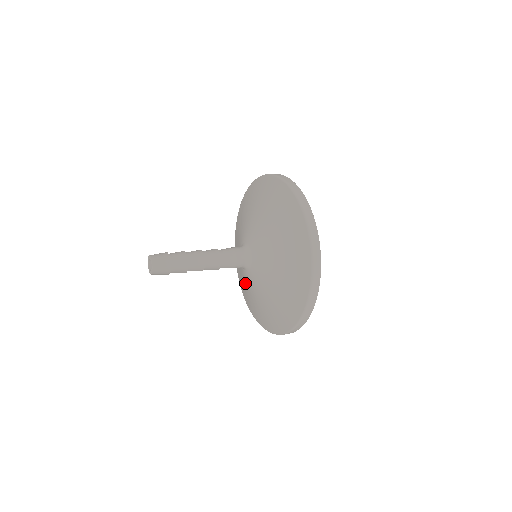
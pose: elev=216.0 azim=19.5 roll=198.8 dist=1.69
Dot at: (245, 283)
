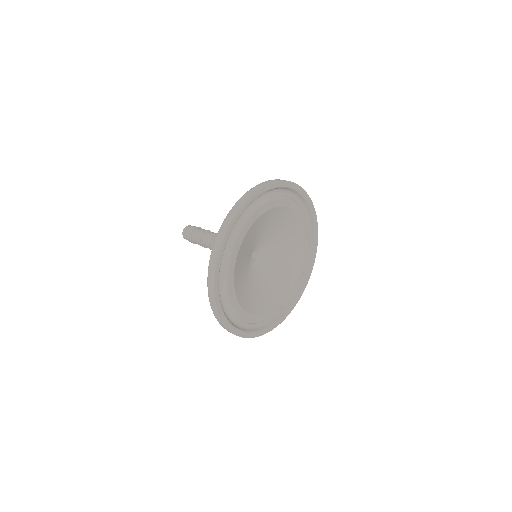
Dot at: occluded
